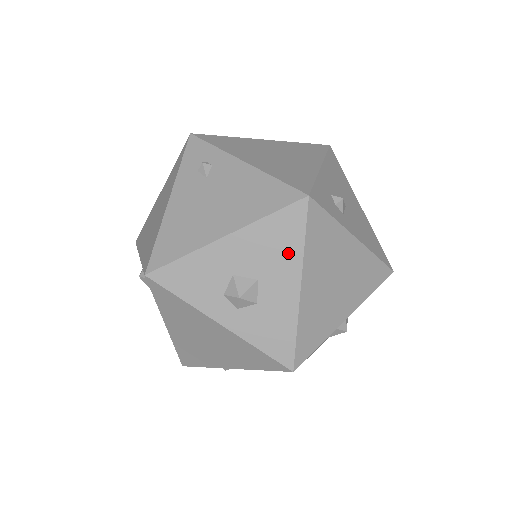
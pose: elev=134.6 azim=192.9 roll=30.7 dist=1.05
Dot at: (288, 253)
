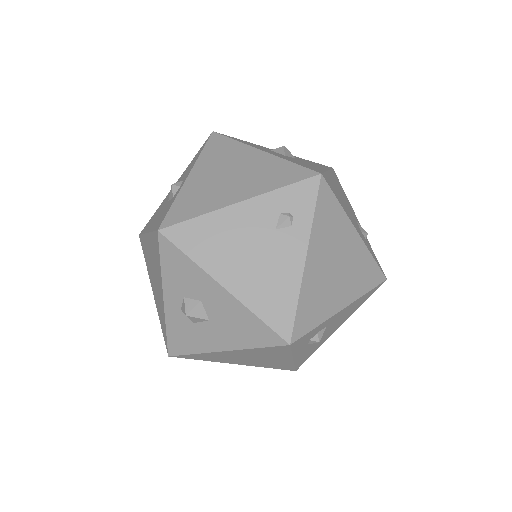
Dot at: (240, 338)
